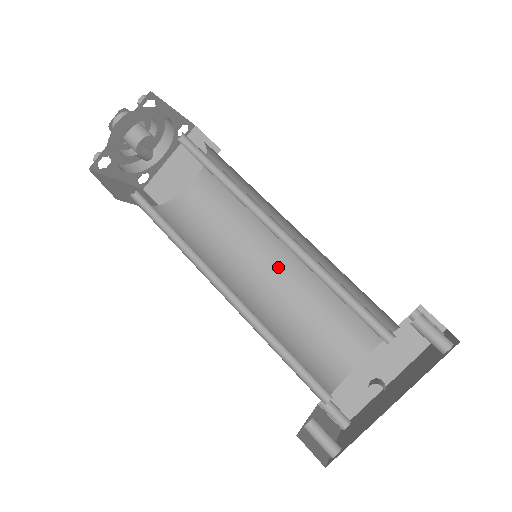
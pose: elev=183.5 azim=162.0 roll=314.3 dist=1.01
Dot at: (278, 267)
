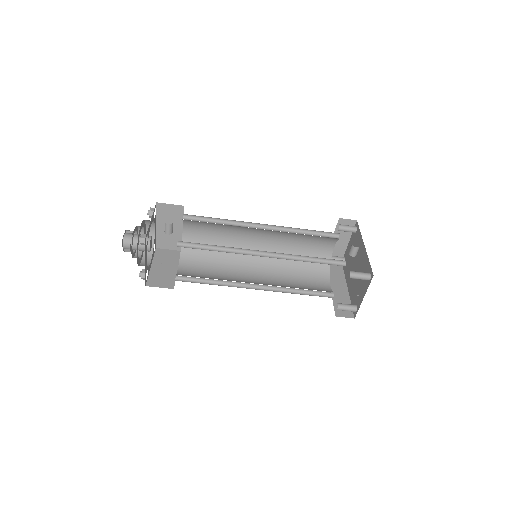
Dot at: (260, 277)
